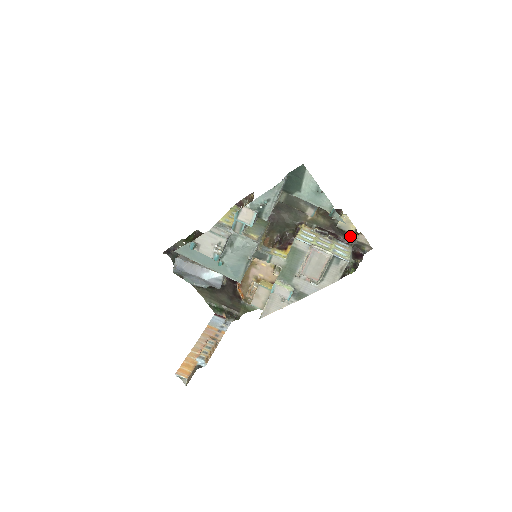
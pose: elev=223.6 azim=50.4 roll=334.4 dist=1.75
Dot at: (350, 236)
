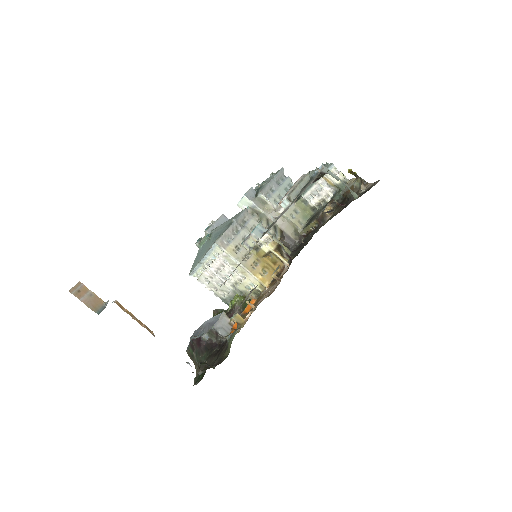
Dot at: occluded
